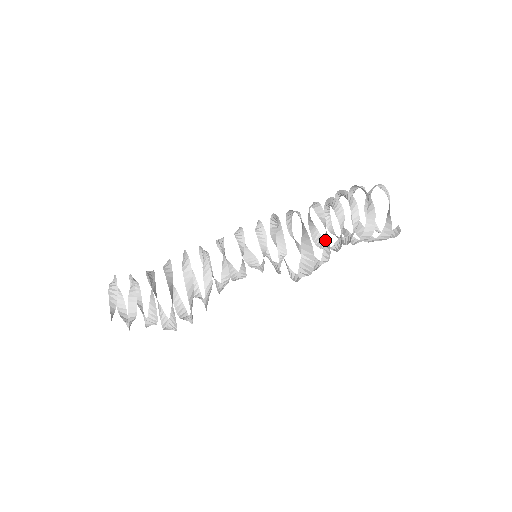
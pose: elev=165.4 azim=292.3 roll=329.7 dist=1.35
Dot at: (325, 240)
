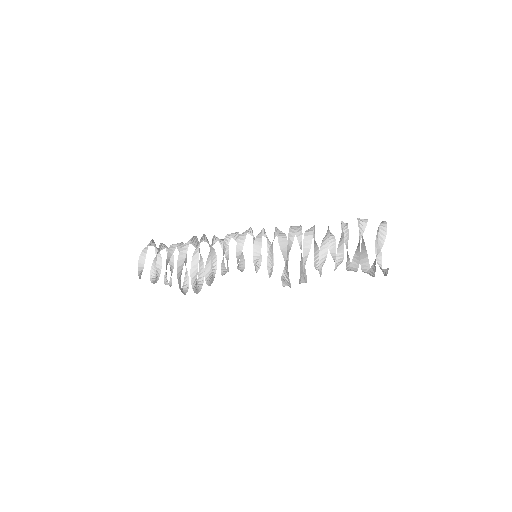
Dot at: (304, 268)
